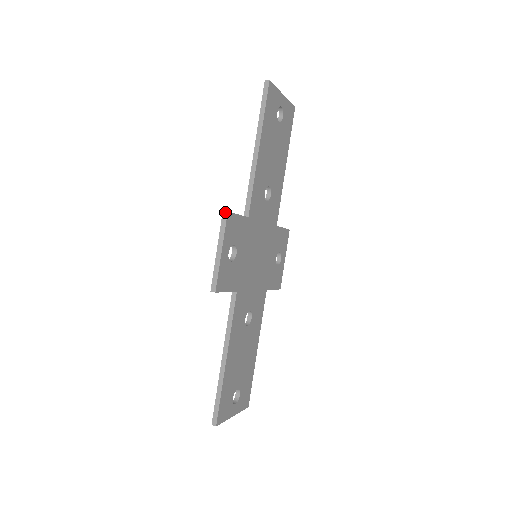
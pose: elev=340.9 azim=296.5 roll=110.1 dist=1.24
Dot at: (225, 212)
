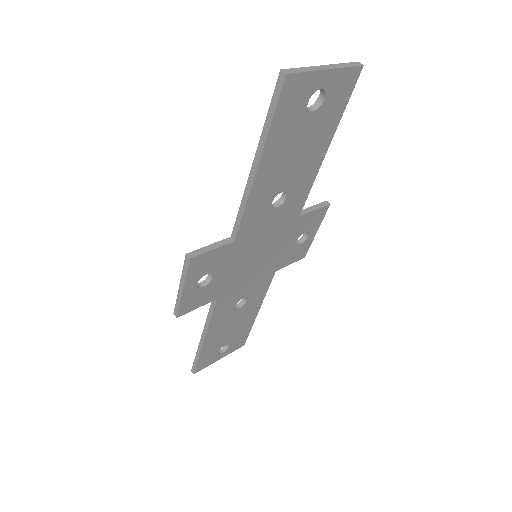
Dot at: (187, 257)
